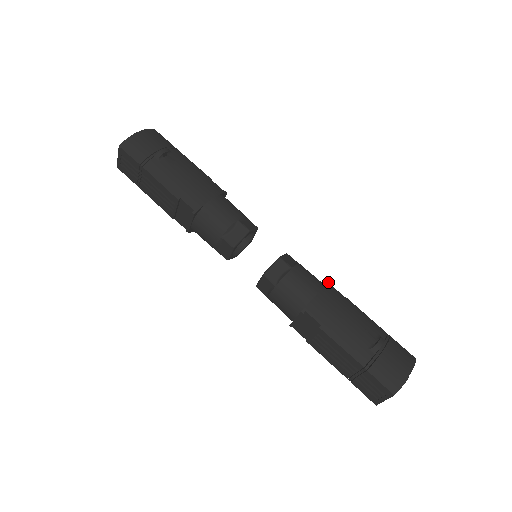
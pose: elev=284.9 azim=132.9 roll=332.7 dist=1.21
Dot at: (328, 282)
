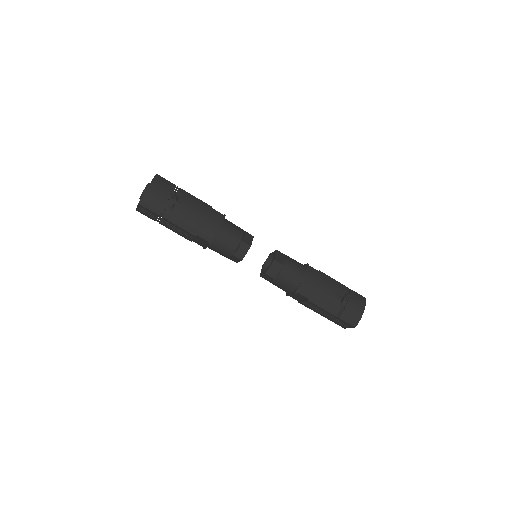
Dot at: (307, 264)
